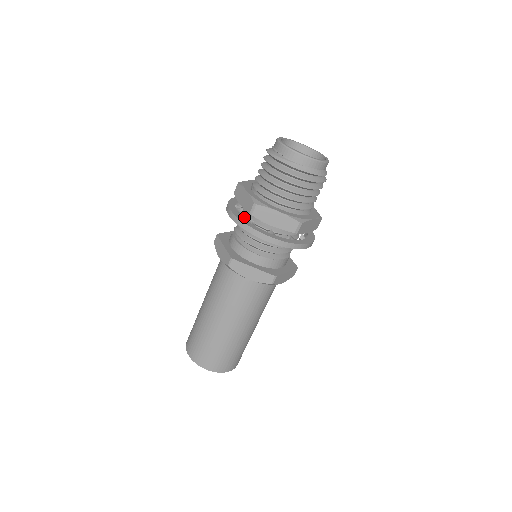
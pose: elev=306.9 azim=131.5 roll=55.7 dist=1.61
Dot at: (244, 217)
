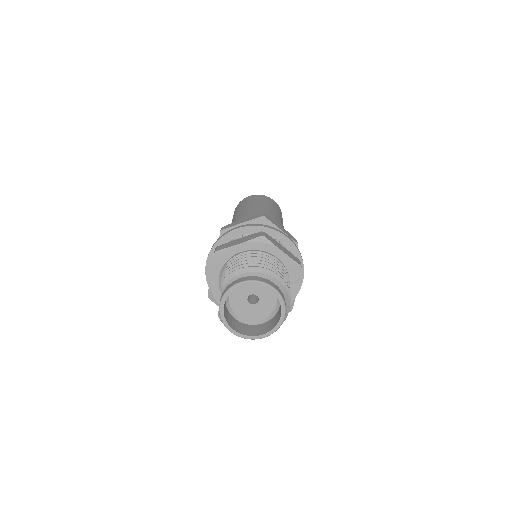
Dot at: occluded
